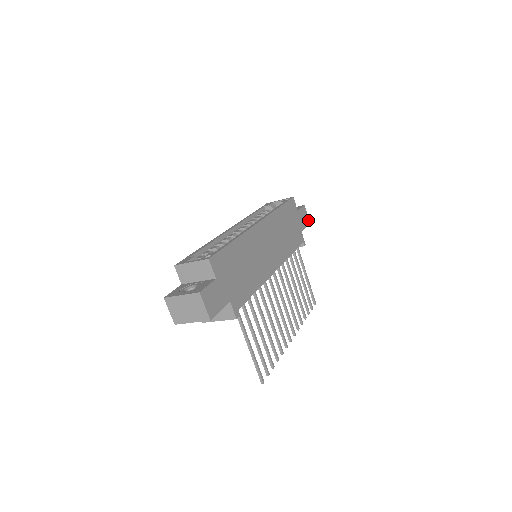
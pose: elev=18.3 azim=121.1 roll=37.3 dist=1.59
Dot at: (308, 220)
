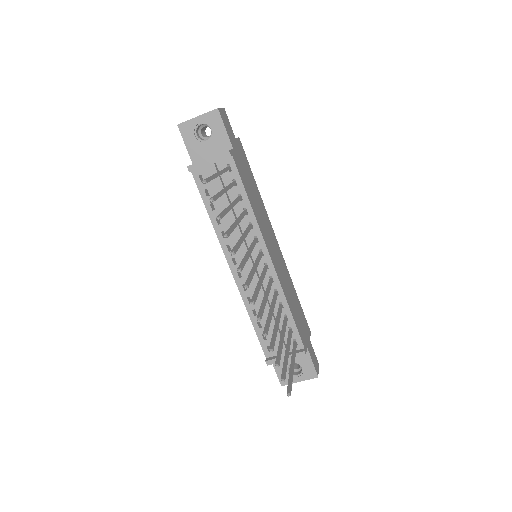
Dot at: (317, 372)
